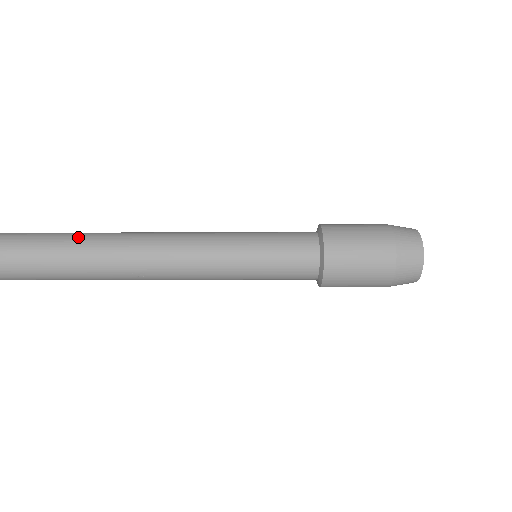
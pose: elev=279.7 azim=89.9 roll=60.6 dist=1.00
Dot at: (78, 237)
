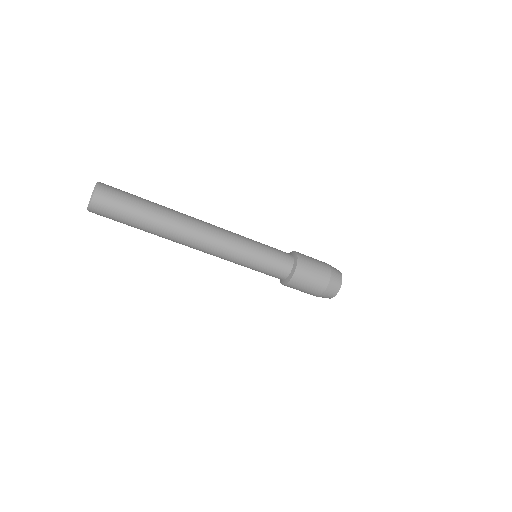
Dot at: (156, 232)
